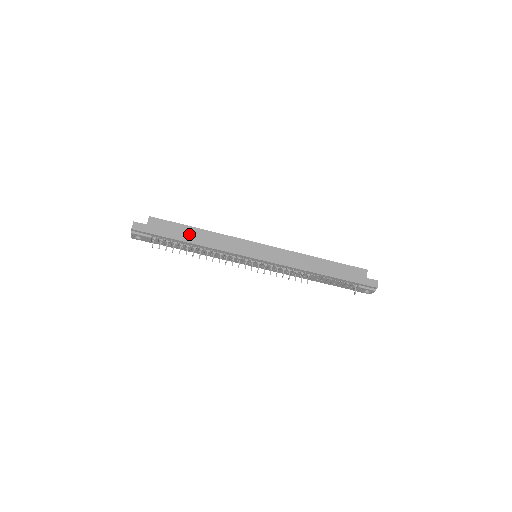
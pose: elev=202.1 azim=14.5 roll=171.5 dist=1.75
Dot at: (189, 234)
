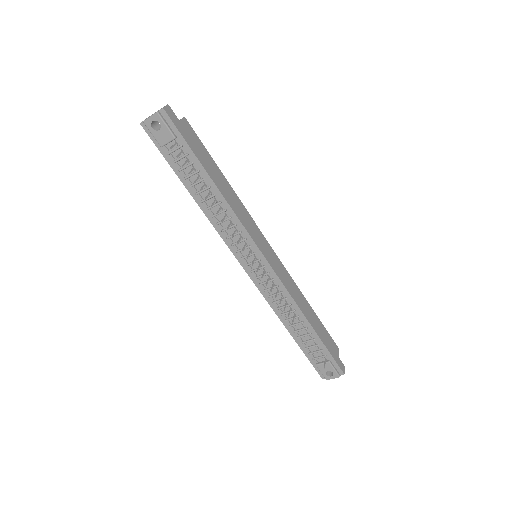
Dot at: (215, 172)
